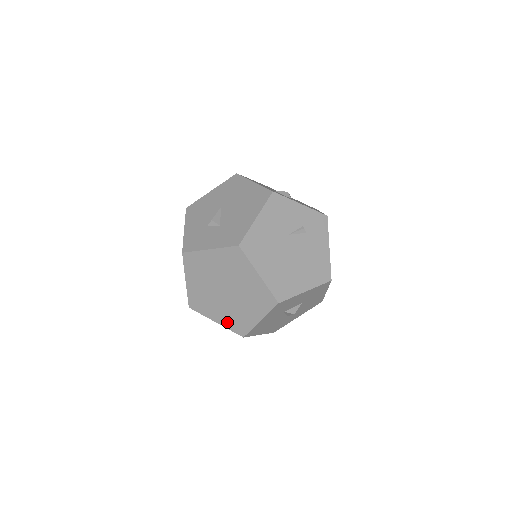
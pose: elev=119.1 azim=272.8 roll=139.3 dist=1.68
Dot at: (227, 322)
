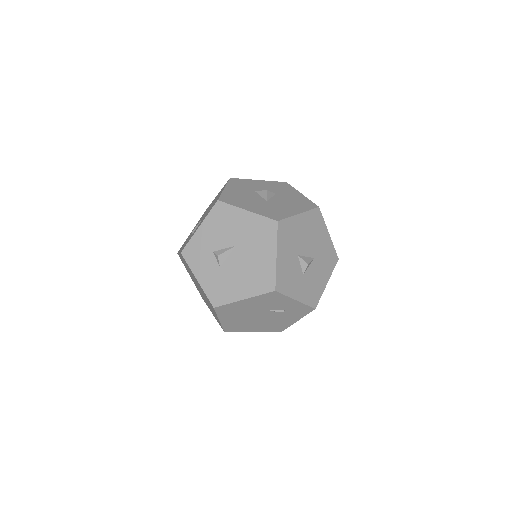
Dot at: occluded
